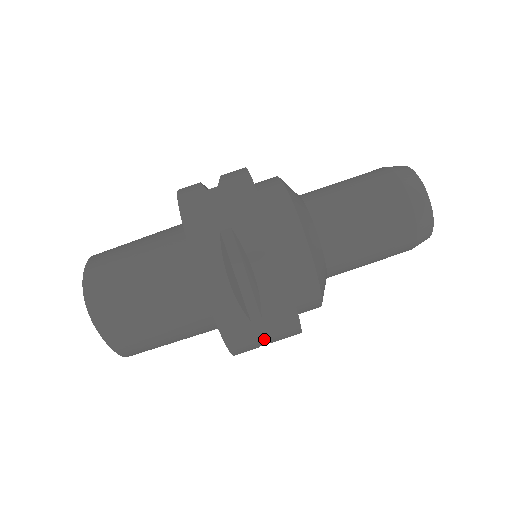
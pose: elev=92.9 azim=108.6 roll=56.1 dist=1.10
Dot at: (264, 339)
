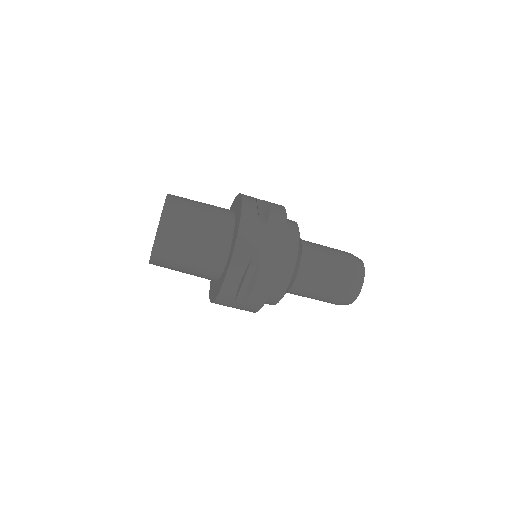
Dot at: (233, 307)
